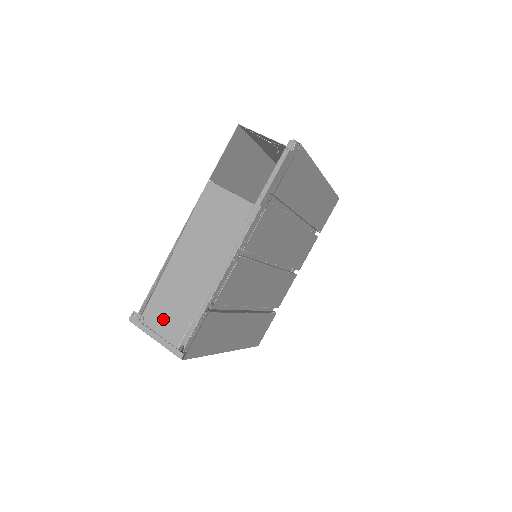
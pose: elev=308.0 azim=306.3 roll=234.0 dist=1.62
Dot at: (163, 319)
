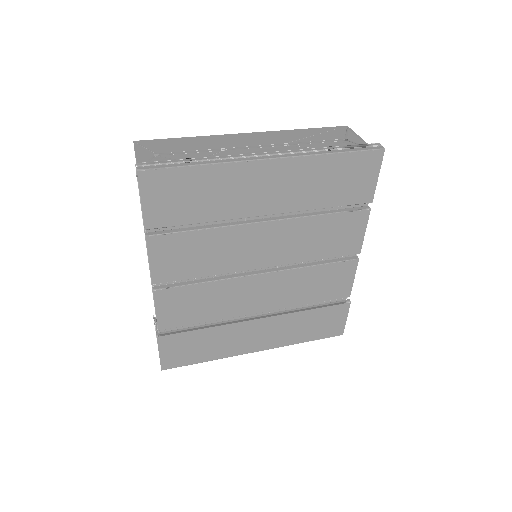
Dot at: occluded
